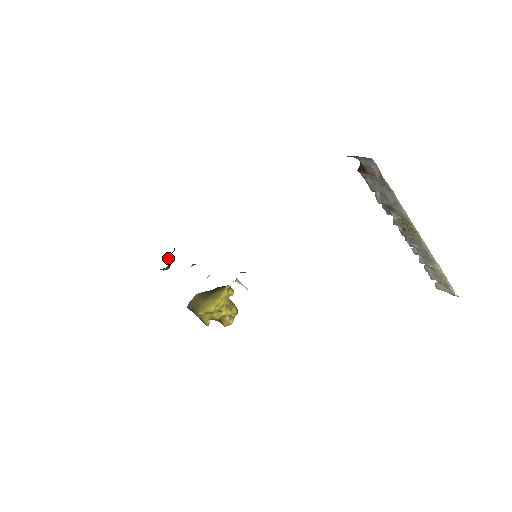
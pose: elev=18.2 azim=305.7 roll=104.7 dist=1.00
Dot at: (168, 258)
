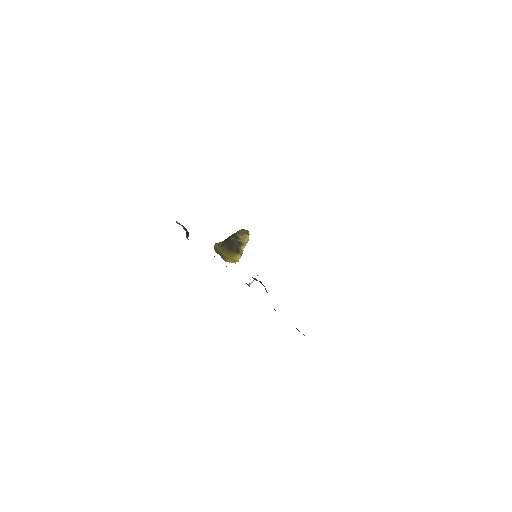
Dot at: (186, 237)
